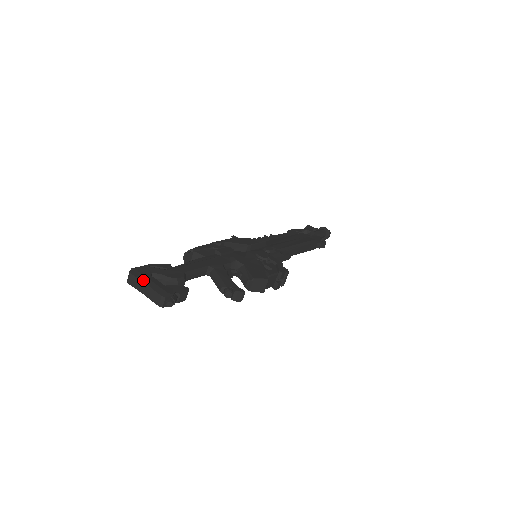
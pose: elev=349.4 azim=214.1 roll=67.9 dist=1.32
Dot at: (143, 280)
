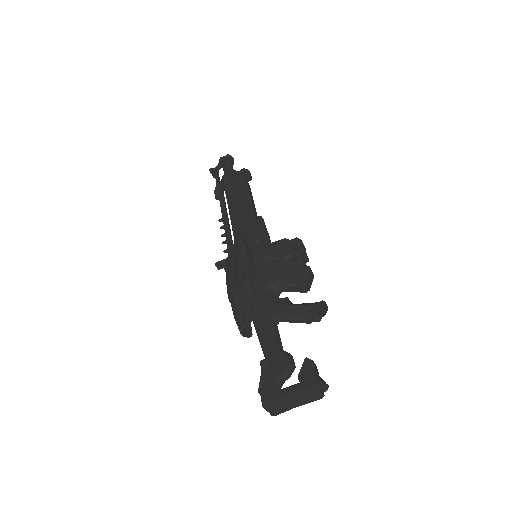
Dot at: (286, 402)
